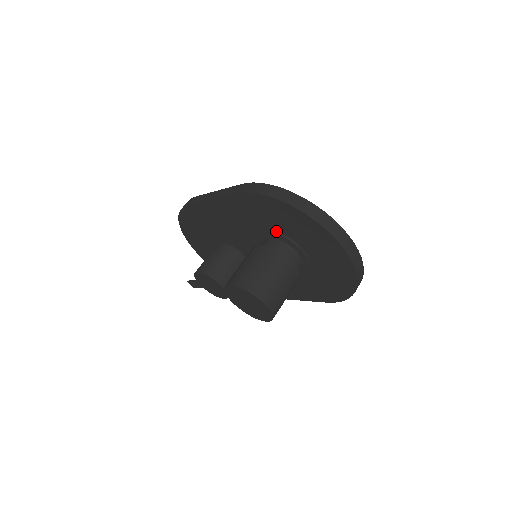
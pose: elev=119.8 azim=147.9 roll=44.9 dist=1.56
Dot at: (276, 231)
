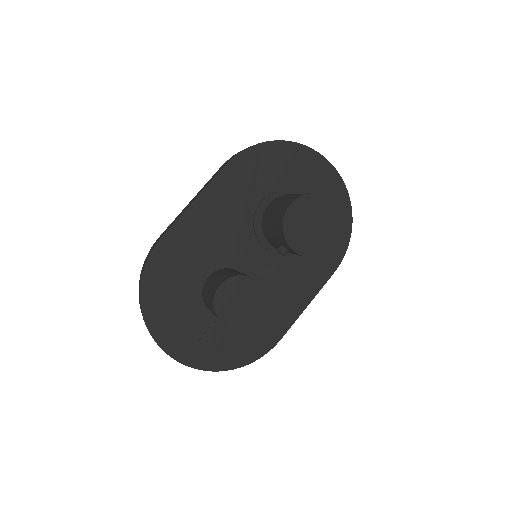
Dot at: (271, 192)
